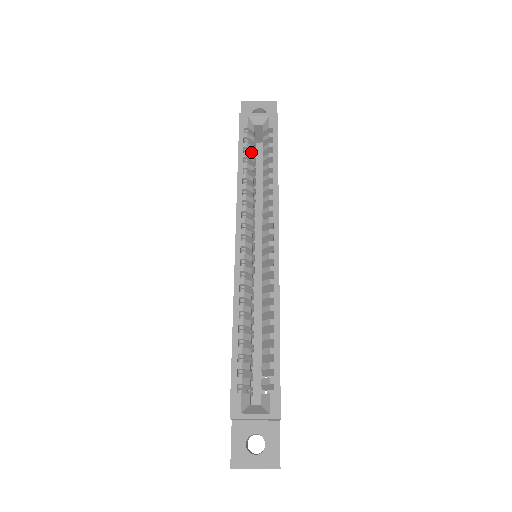
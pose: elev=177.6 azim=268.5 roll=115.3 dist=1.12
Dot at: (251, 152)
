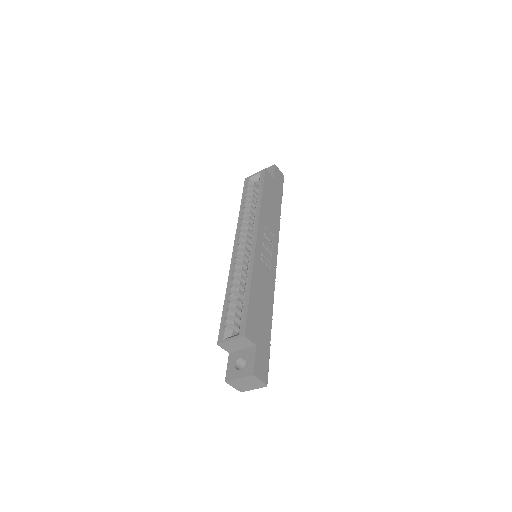
Dot at: (252, 197)
